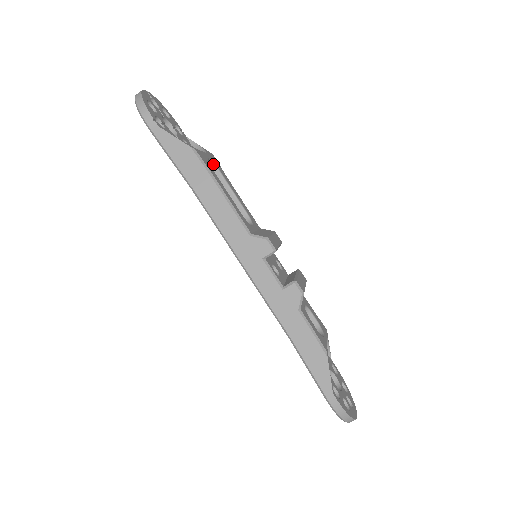
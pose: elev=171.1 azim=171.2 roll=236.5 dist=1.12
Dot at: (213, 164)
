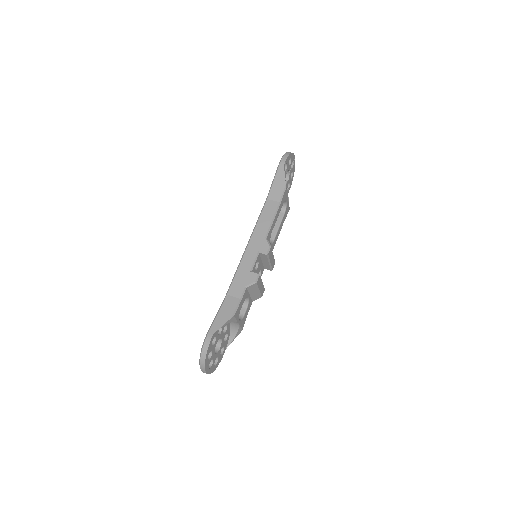
Dot at: (285, 208)
